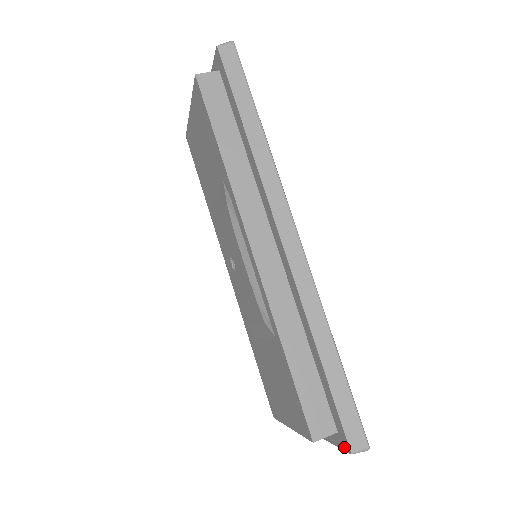
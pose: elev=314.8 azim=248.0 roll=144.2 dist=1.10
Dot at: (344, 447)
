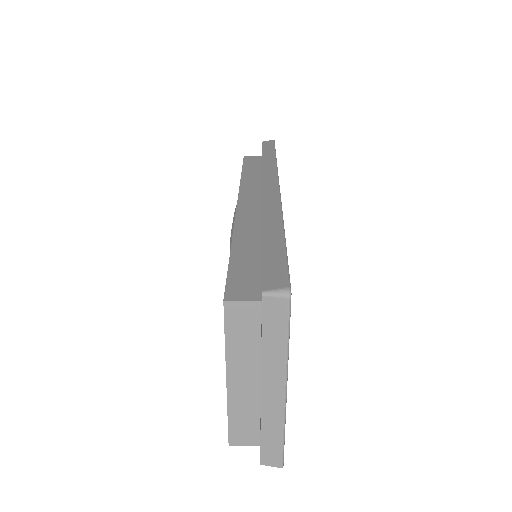
Dot at: occluded
